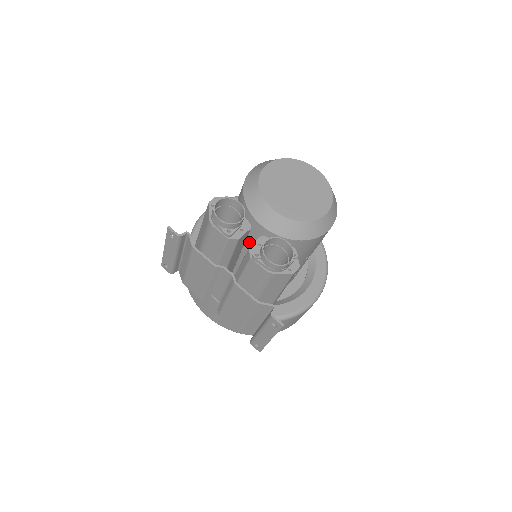
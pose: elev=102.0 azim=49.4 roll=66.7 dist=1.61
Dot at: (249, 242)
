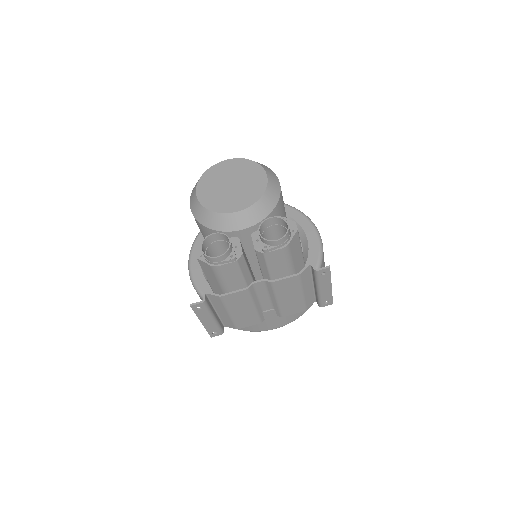
Dot at: (246, 250)
